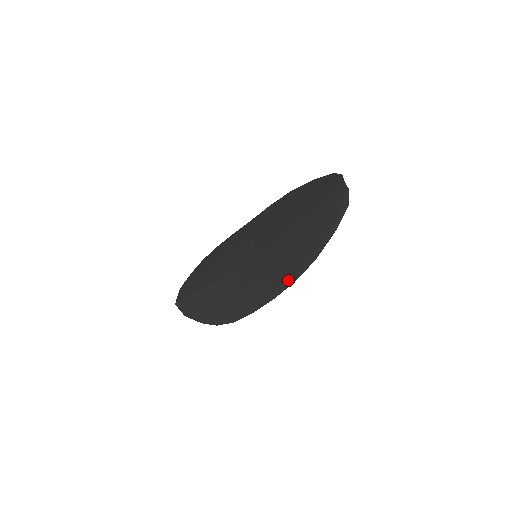
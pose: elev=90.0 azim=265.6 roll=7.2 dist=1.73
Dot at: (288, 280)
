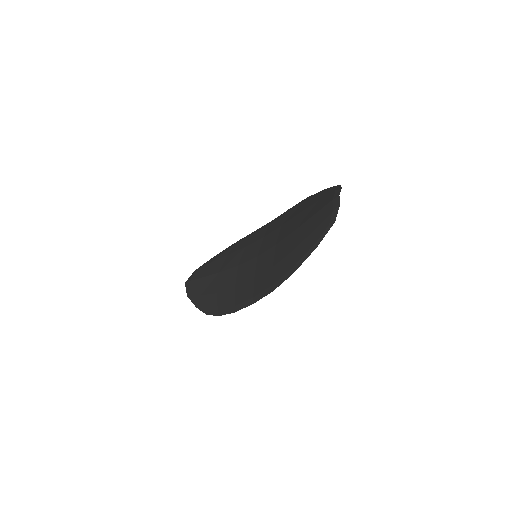
Dot at: (268, 288)
